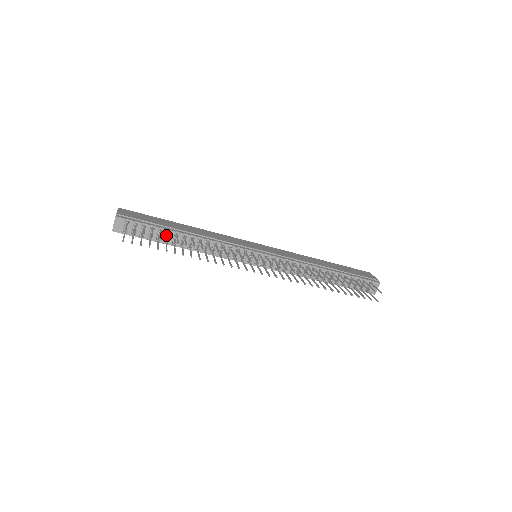
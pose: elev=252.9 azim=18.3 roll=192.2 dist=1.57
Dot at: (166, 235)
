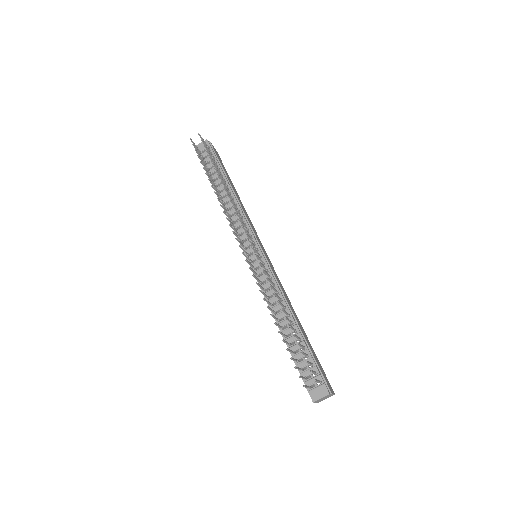
Dot at: occluded
